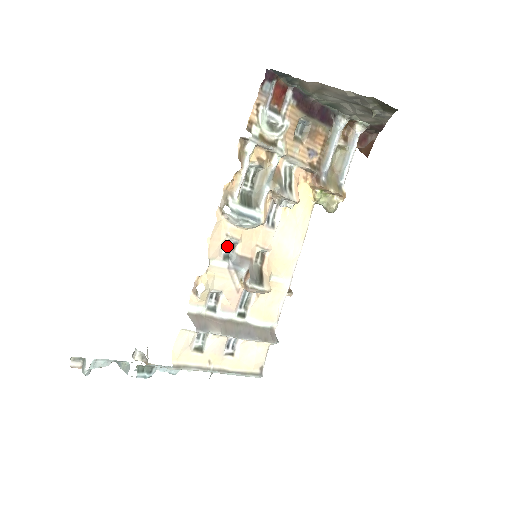
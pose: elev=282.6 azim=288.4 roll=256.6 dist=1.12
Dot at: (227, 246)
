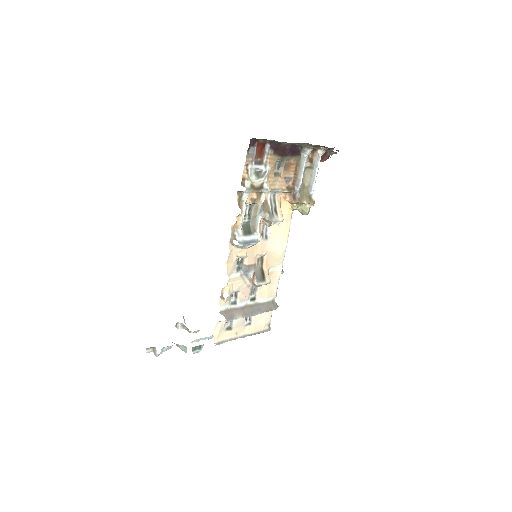
Dot at: (238, 262)
